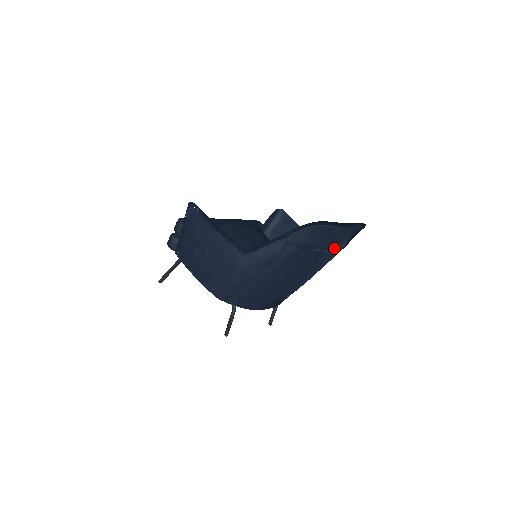
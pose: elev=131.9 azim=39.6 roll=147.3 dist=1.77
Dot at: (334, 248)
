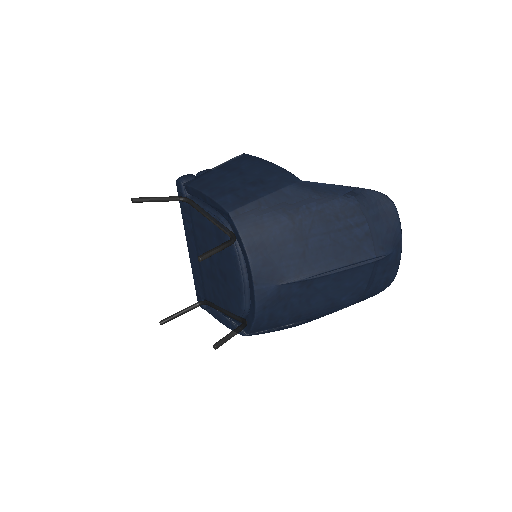
Dot at: (379, 247)
